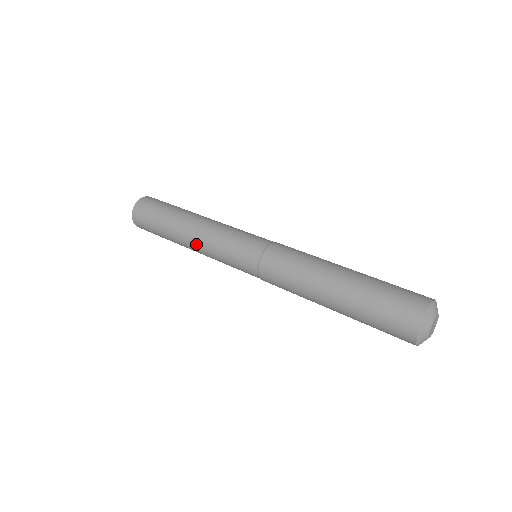
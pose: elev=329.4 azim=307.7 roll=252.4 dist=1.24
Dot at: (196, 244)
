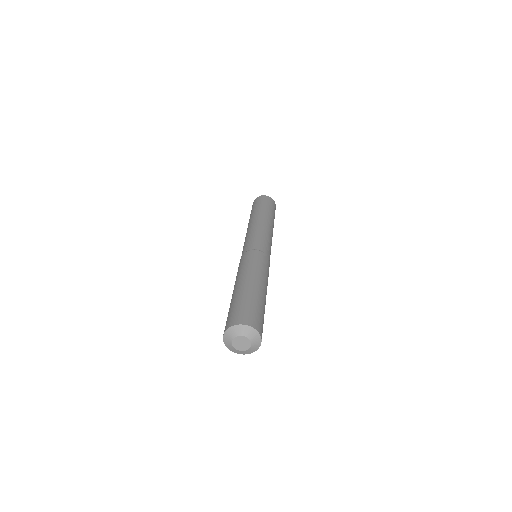
Dot at: (248, 228)
